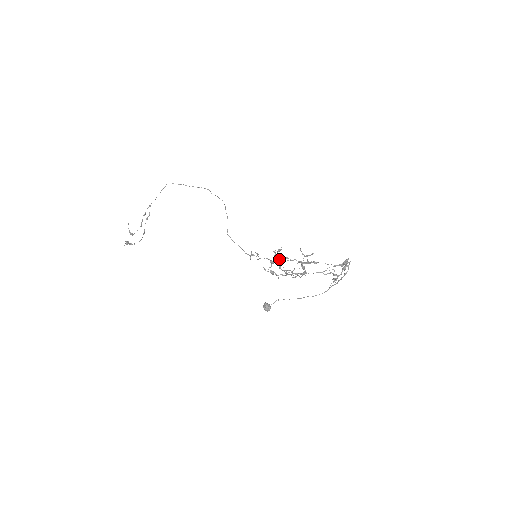
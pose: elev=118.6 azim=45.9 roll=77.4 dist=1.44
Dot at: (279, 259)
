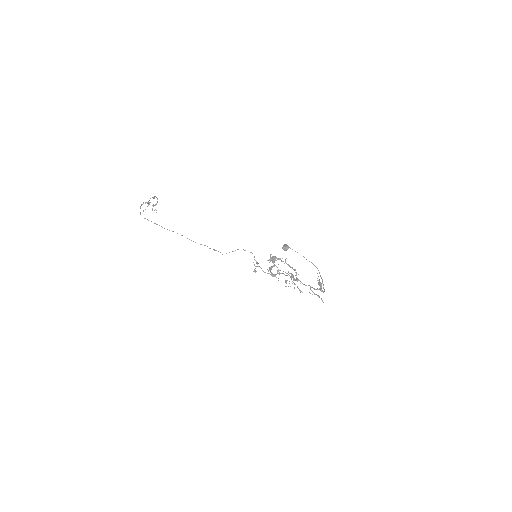
Dot at: (274, 265)
